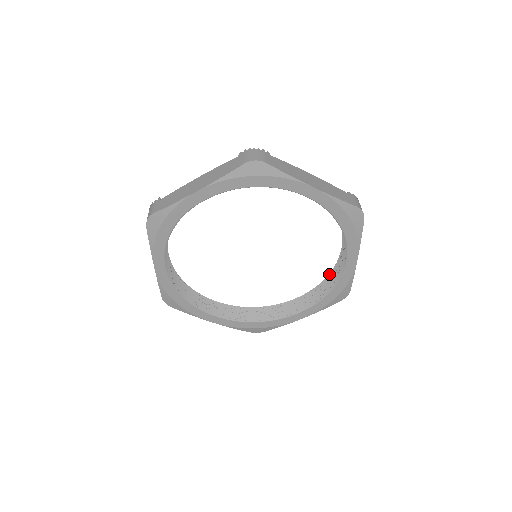
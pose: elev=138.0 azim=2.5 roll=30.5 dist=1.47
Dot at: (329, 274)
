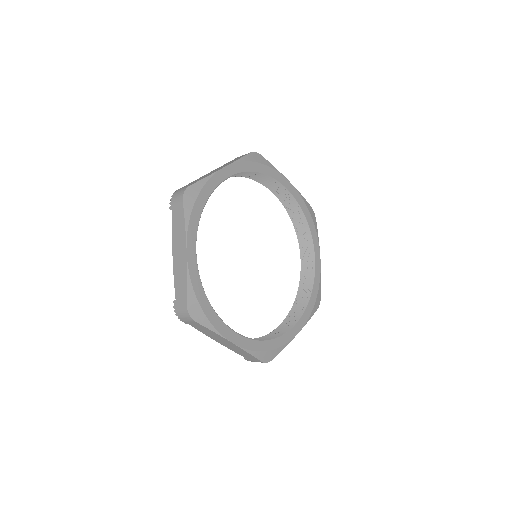
Dot at: (298, 290)
